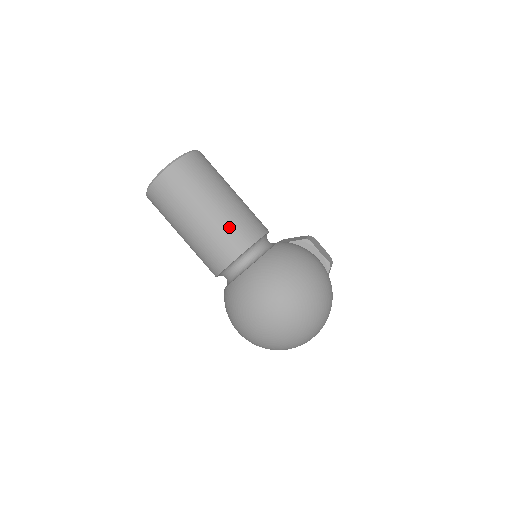
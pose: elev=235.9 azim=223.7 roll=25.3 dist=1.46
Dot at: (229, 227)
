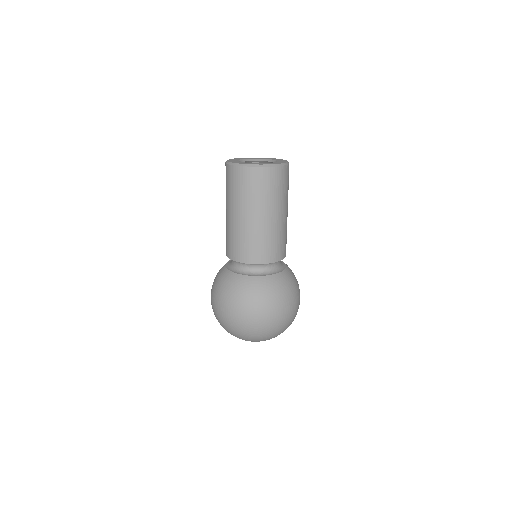
Dot at: (276, 239)
